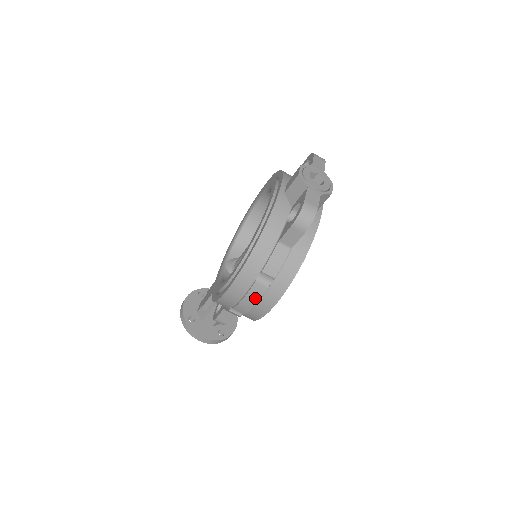
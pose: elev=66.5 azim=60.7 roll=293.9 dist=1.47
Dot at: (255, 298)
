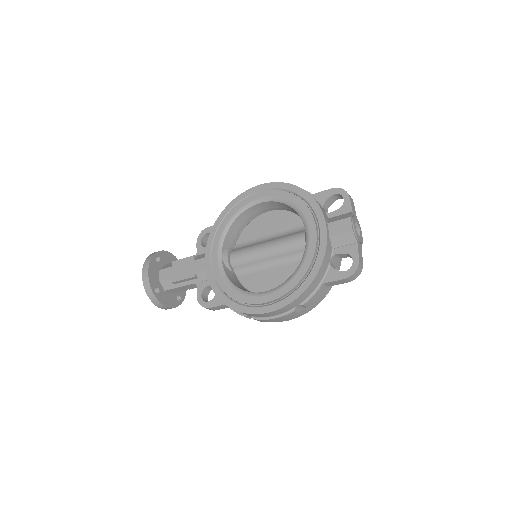
Dot at: (284, 318)
